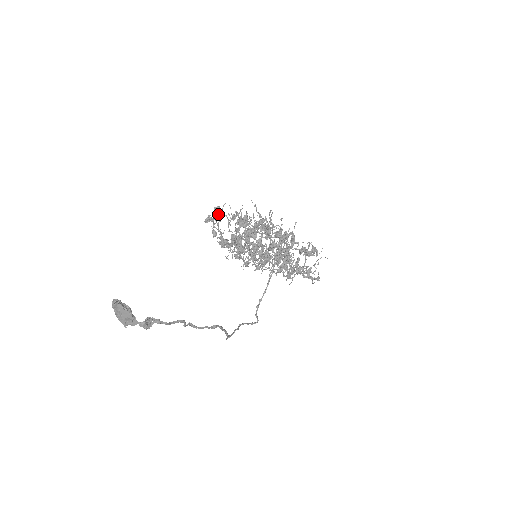
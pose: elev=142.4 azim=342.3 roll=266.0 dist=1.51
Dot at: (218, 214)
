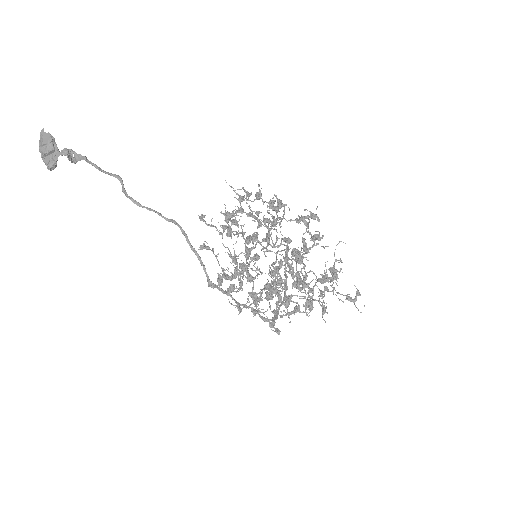
Dot at: (205, 223)
